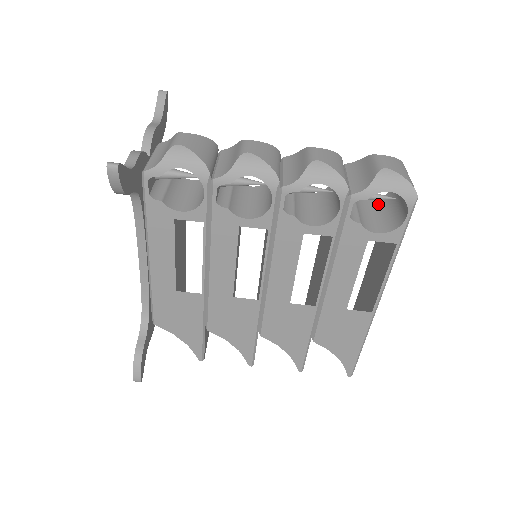
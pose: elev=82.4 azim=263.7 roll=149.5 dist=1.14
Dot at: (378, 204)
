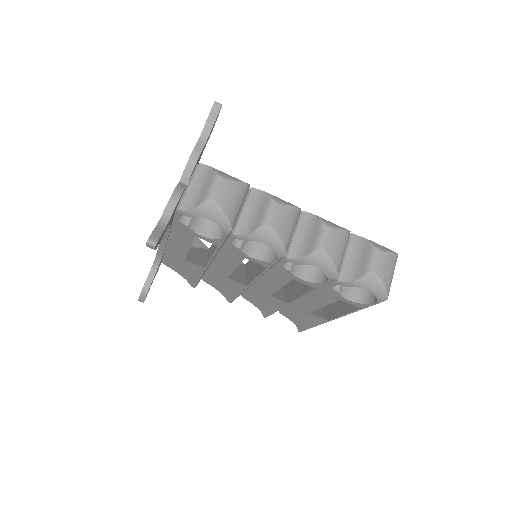
Dot at: occluded
